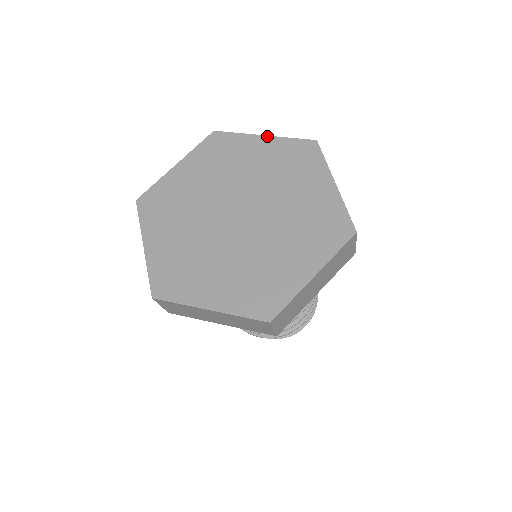
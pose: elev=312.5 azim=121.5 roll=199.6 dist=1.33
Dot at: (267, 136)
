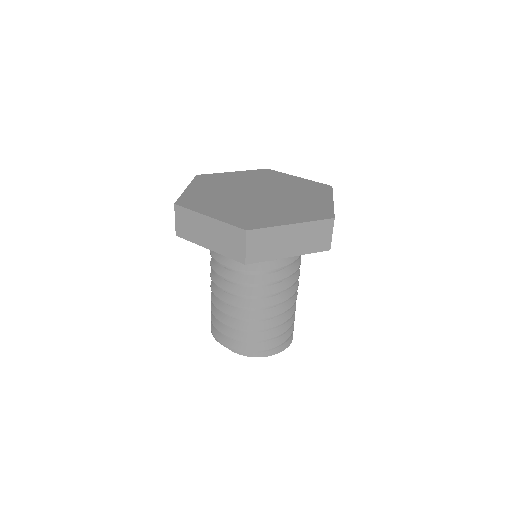
Dot at: (236, 171)
